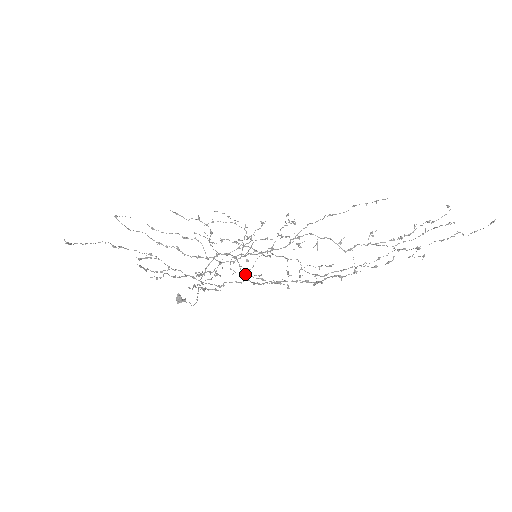
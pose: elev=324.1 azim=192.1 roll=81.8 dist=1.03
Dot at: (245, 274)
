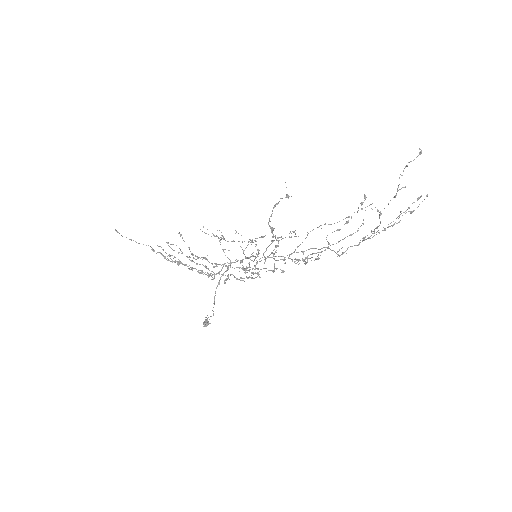
Dot at: (246, 272)
